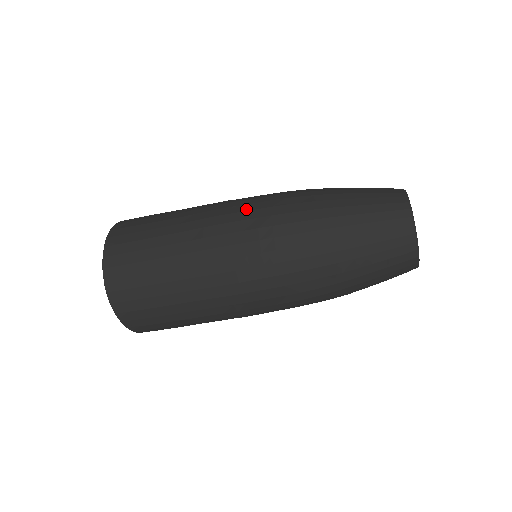
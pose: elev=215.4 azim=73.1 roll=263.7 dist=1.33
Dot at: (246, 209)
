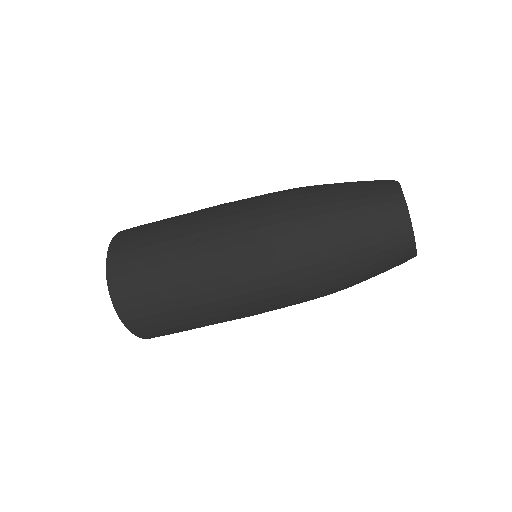
Dot at: (243, 211)
